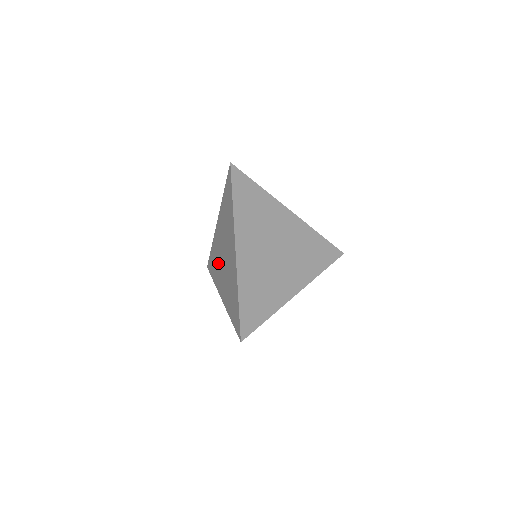
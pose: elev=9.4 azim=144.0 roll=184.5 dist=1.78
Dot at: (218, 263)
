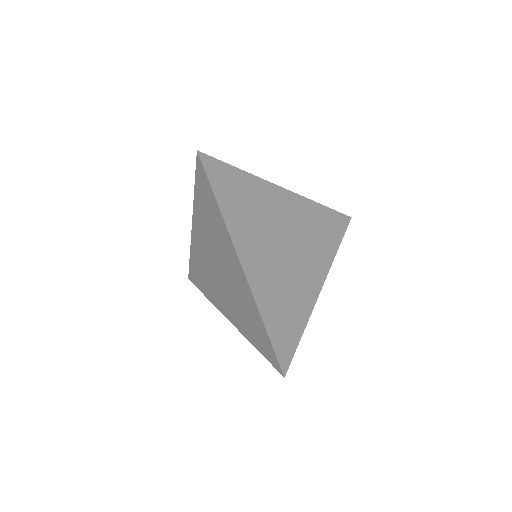
Dot at: (209, 277)
